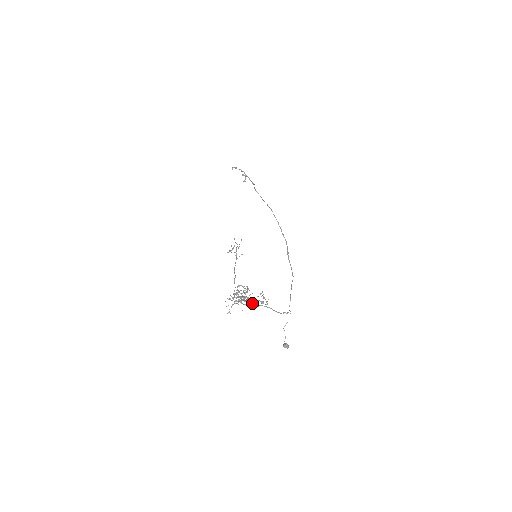
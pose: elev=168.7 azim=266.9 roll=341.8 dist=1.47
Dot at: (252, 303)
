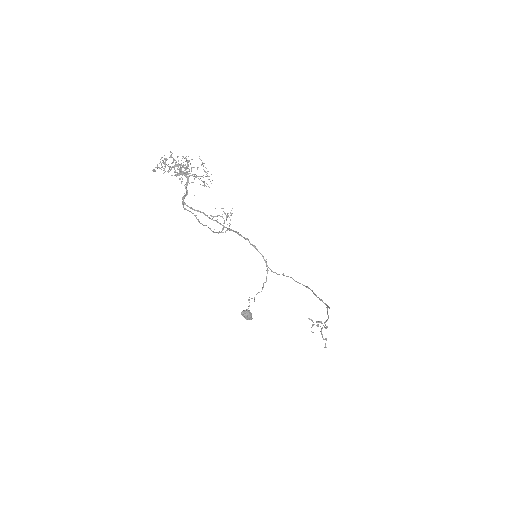
Dot at: (187, 172)
